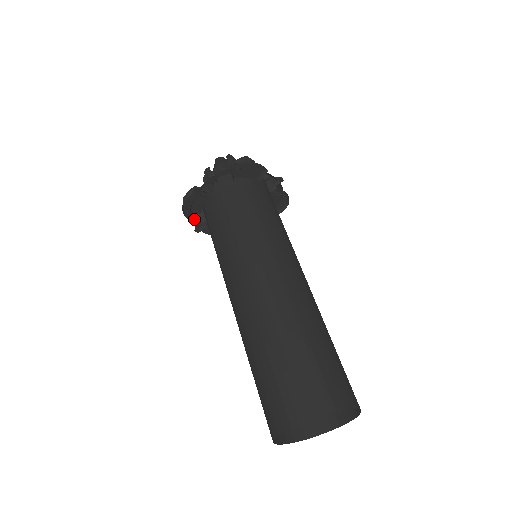
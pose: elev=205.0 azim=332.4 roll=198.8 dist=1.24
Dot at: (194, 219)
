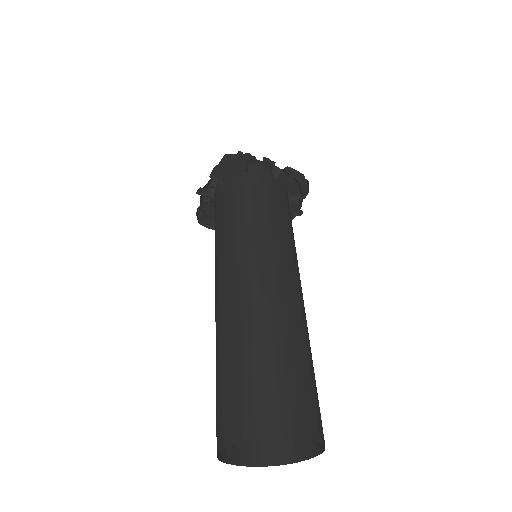
Dot at: occluded
